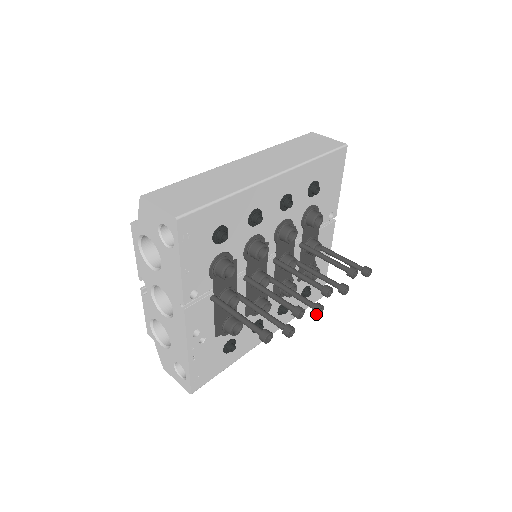
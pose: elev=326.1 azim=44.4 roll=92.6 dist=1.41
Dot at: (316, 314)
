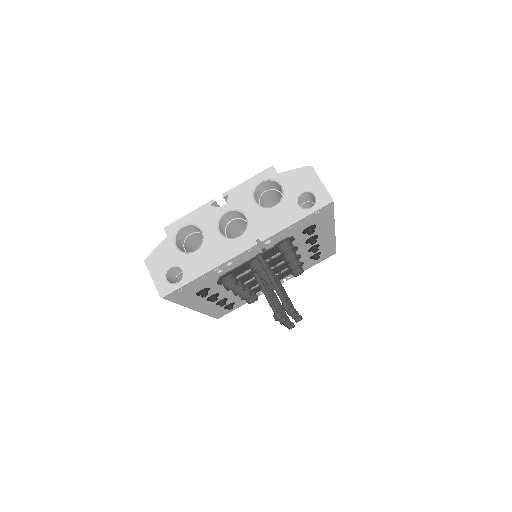
Dot at: (281, 322)
